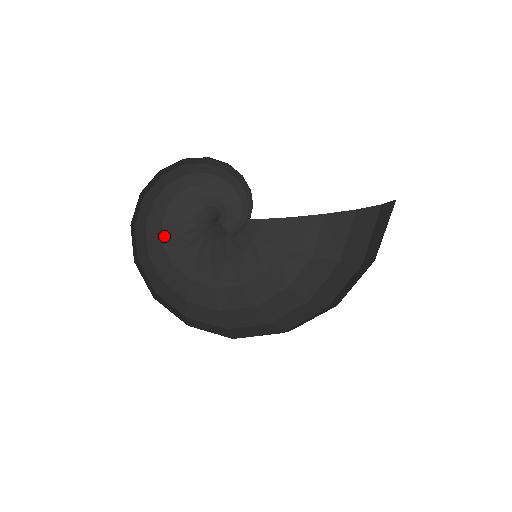
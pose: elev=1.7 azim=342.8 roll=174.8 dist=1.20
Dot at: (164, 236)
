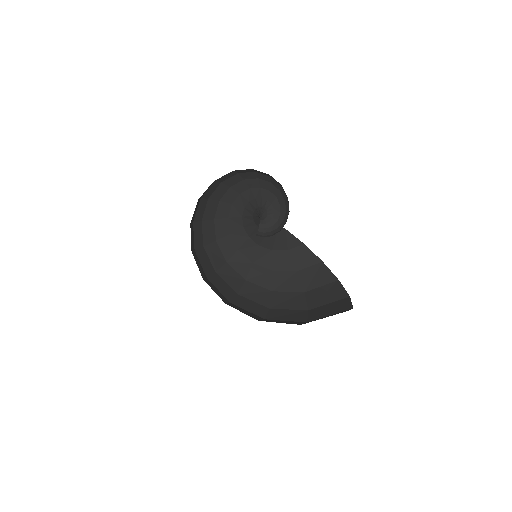
Dot at: (236, 200)
